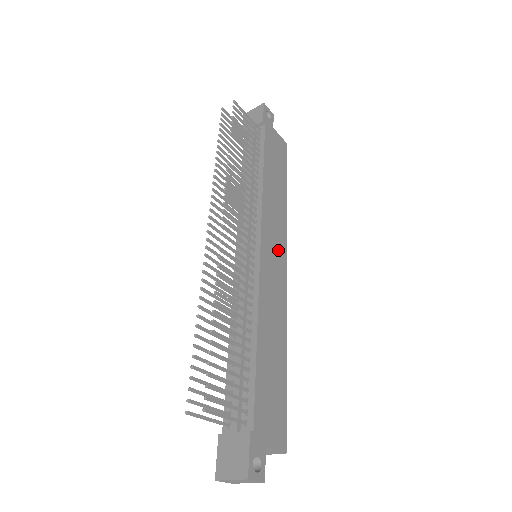
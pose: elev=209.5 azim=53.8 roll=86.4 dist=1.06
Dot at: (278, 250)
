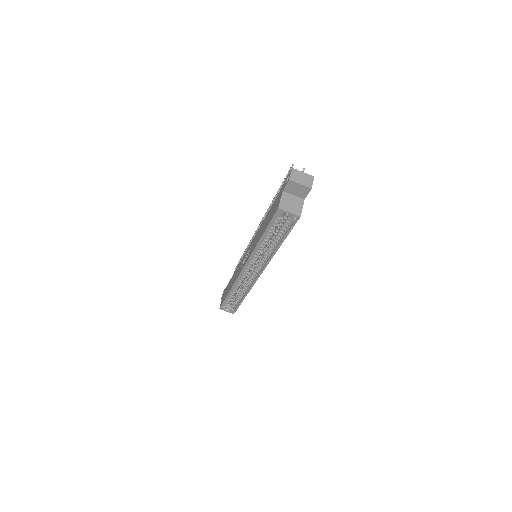
Dot at: occluded
